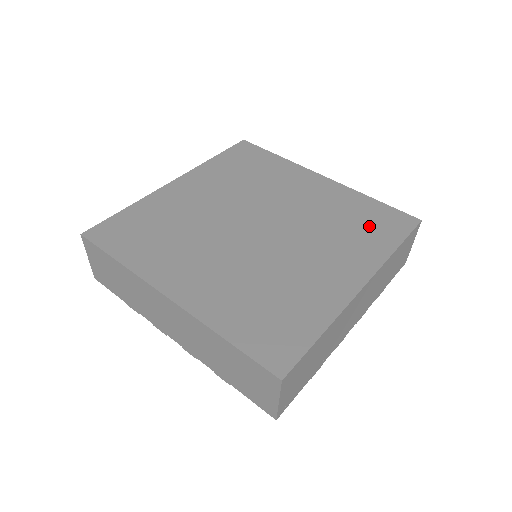
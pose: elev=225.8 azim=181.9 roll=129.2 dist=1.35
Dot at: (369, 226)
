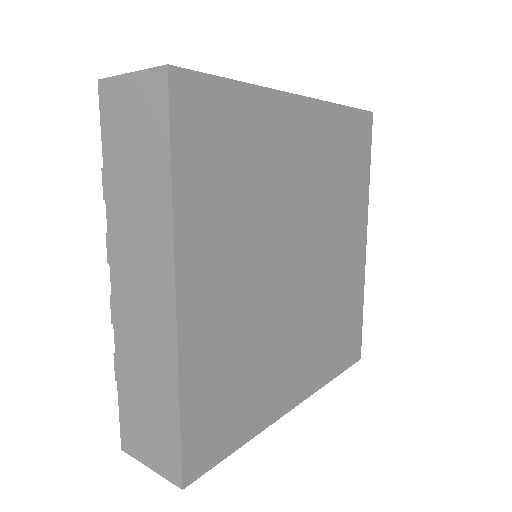
Dot at: (353, 162)
